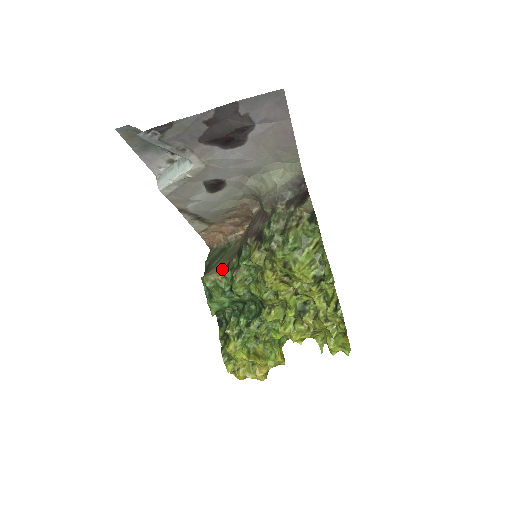
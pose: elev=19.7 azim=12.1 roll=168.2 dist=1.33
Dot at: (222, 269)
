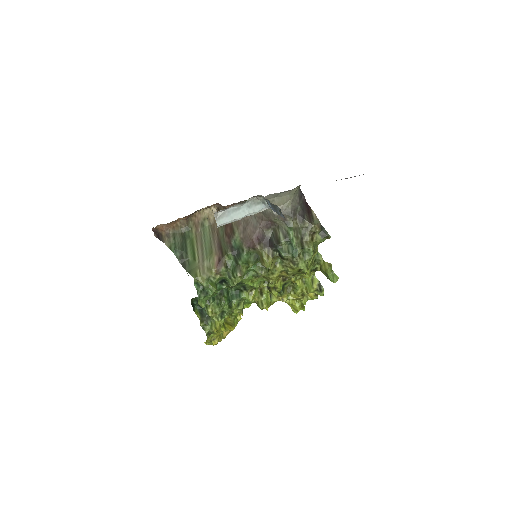
Dot at: (213, 266)
